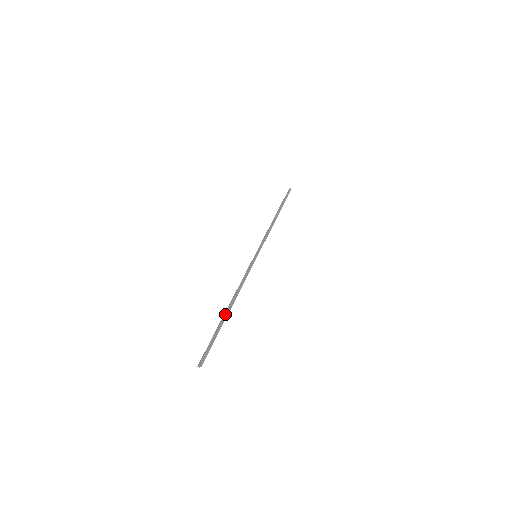
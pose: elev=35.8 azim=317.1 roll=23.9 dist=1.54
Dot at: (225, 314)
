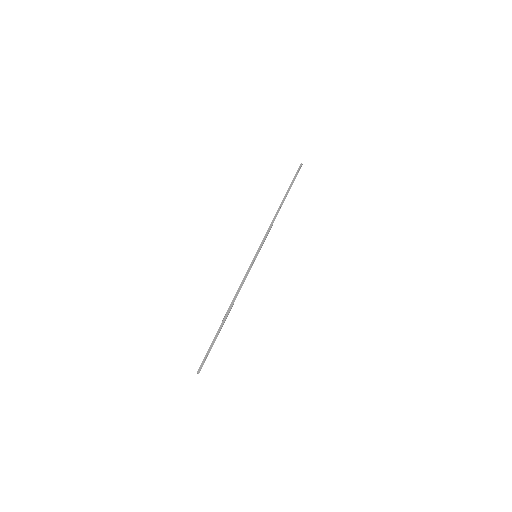
Dot at: (221, 323)
